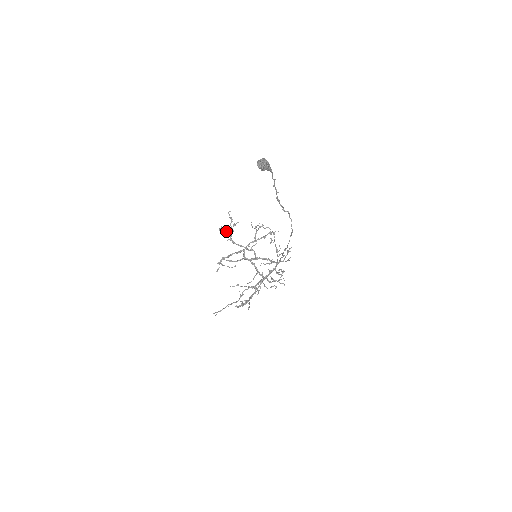
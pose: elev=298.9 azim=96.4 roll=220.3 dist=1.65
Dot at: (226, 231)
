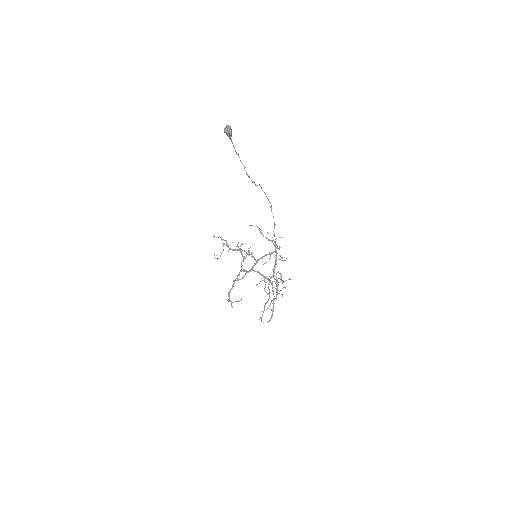
Dot at: (220, 255)
